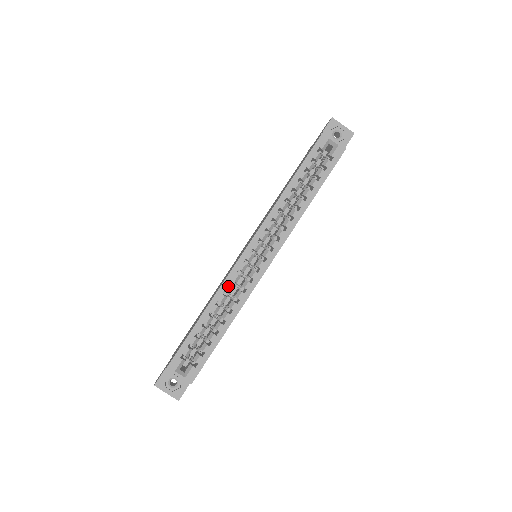
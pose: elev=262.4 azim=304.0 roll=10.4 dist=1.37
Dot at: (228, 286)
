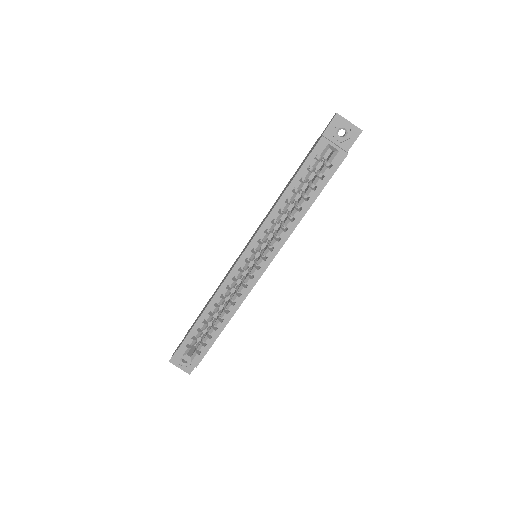
Dot at: (224, 290)
